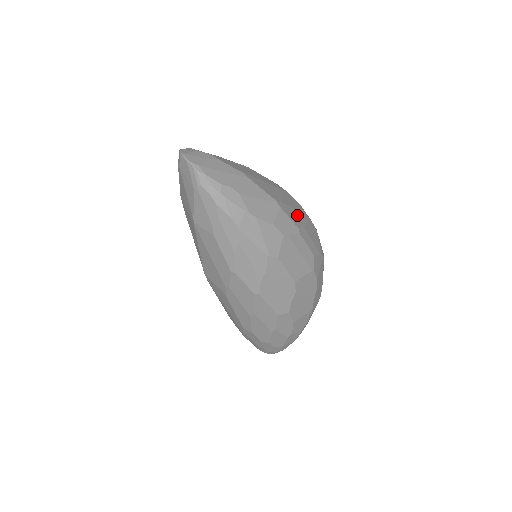
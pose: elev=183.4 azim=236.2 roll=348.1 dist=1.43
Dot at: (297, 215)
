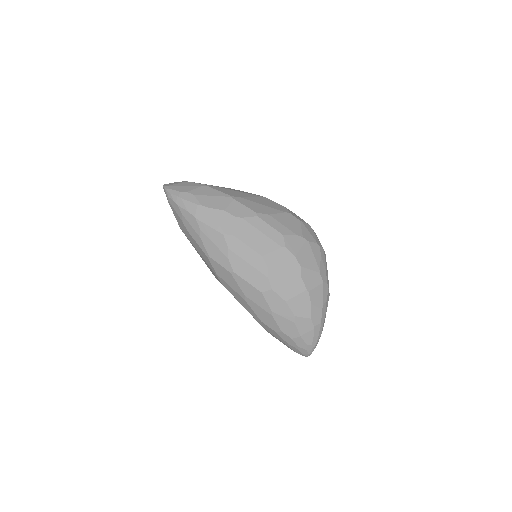
Dot at: (263, 207)
